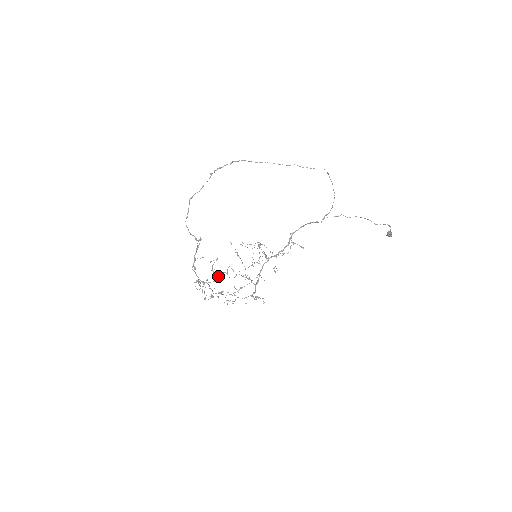
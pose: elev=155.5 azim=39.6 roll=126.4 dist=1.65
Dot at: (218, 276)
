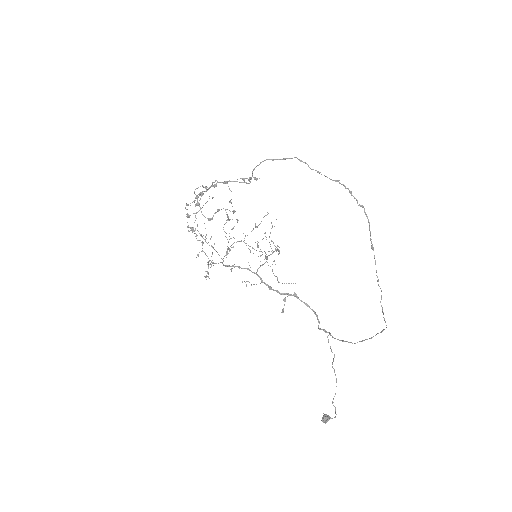
Dot at: occluded
